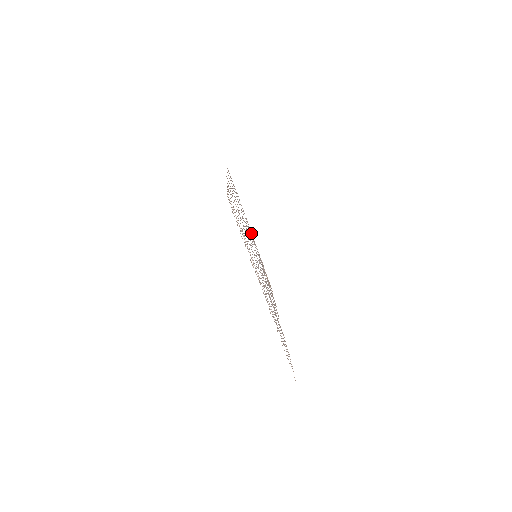
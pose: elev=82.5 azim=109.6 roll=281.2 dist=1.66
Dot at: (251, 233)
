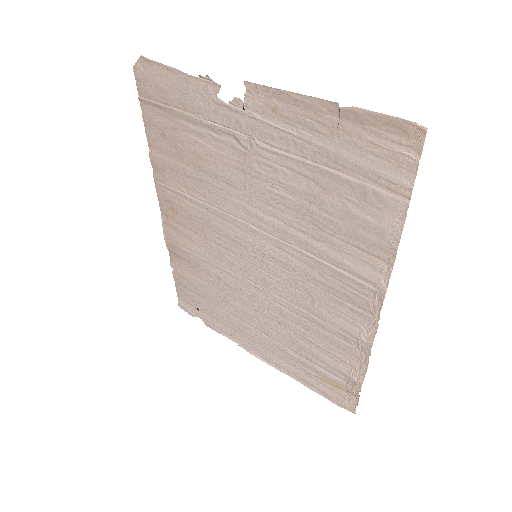
Dot at: (258, 347)
